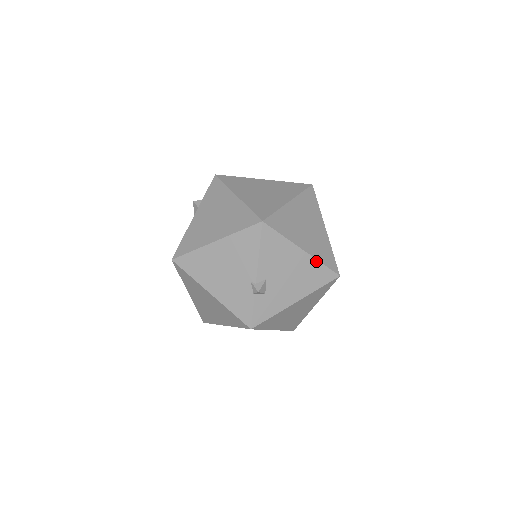
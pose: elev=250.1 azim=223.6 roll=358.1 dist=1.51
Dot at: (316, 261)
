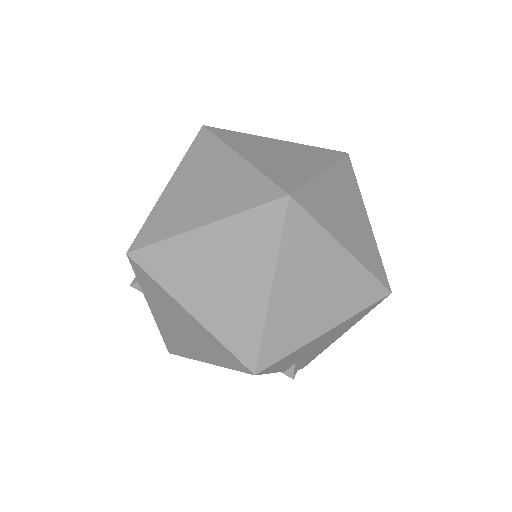
Dot at: (351, 318)
